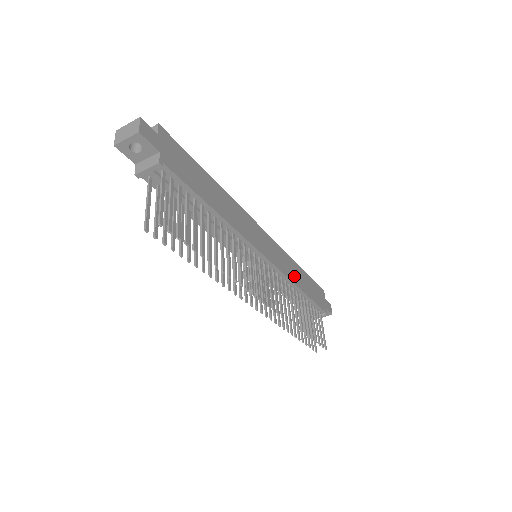
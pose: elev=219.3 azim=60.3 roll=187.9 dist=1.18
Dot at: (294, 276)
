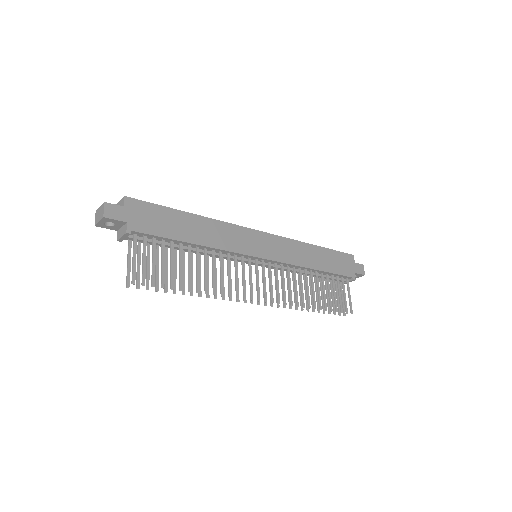
Dot at: (304, 259)
